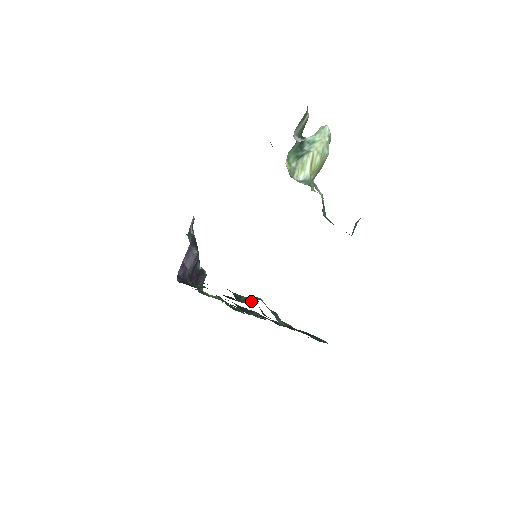
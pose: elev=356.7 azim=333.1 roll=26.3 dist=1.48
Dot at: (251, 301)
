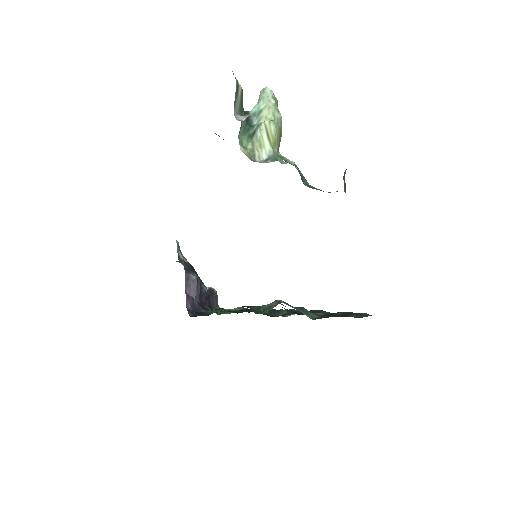
Dot at: (271, 308)
